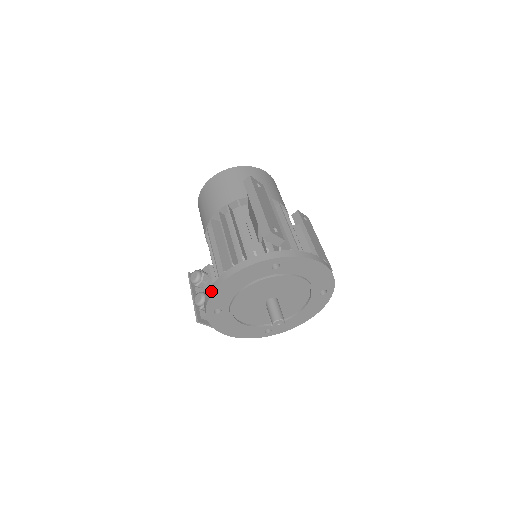
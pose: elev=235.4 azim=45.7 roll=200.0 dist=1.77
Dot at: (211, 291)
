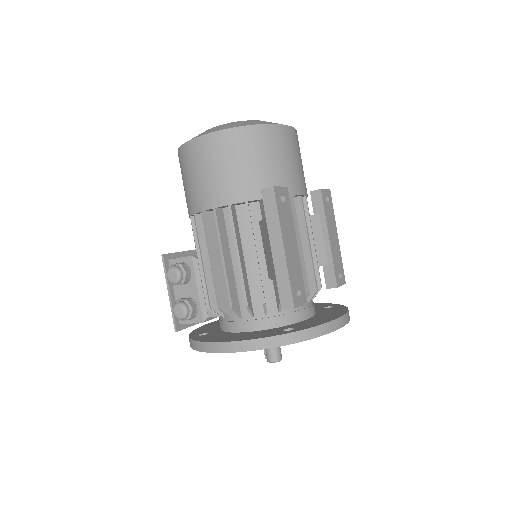
Dot at: (203, 348)
